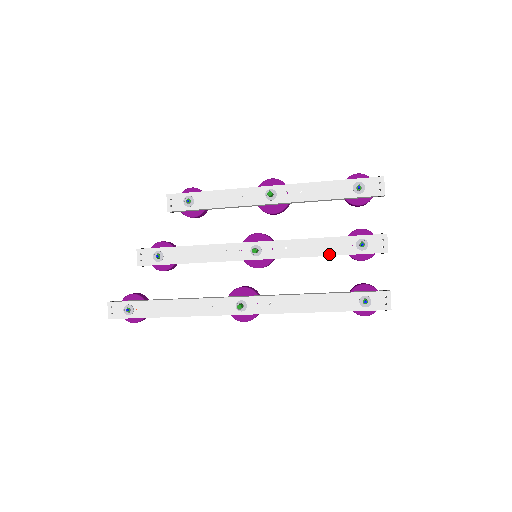
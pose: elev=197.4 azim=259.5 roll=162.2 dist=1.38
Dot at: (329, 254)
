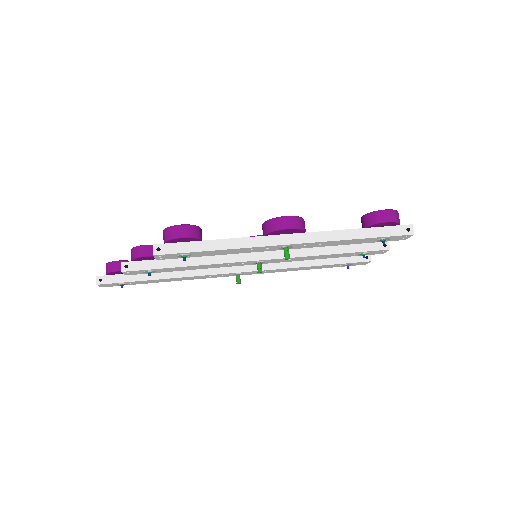
Dot at: occluded
